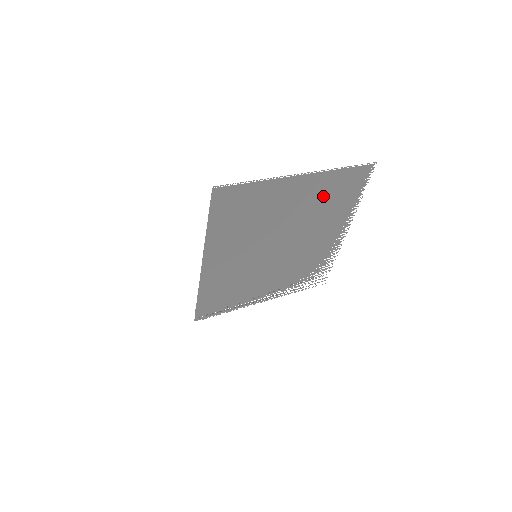
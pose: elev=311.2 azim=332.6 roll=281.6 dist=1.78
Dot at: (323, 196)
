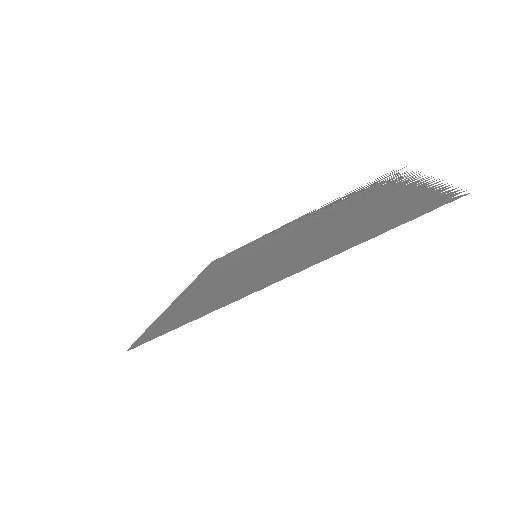
Dot at: (343, 236)
